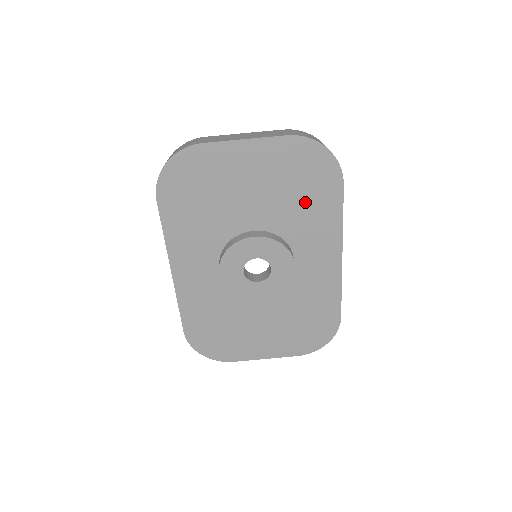
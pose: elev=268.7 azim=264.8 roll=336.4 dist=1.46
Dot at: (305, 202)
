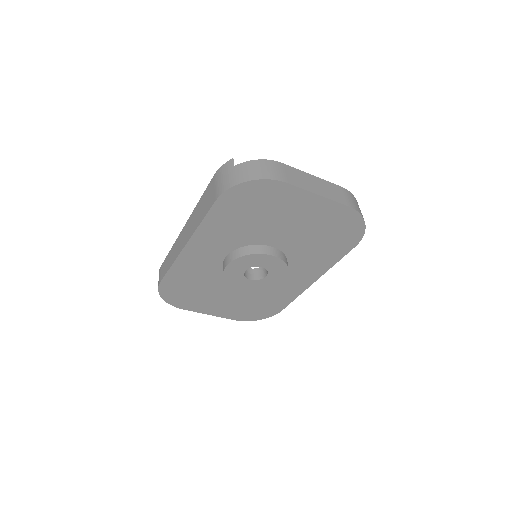
Dot at: (322, 246)
